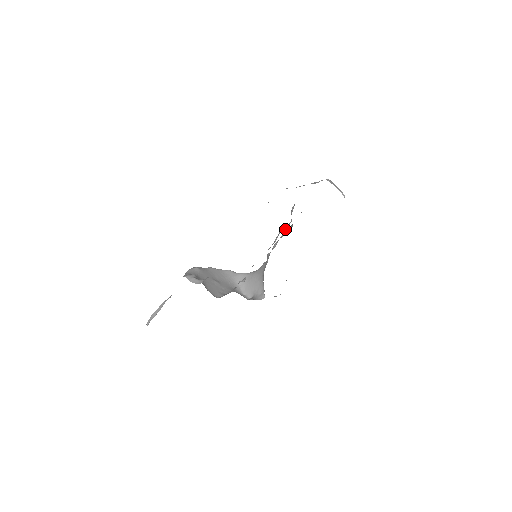
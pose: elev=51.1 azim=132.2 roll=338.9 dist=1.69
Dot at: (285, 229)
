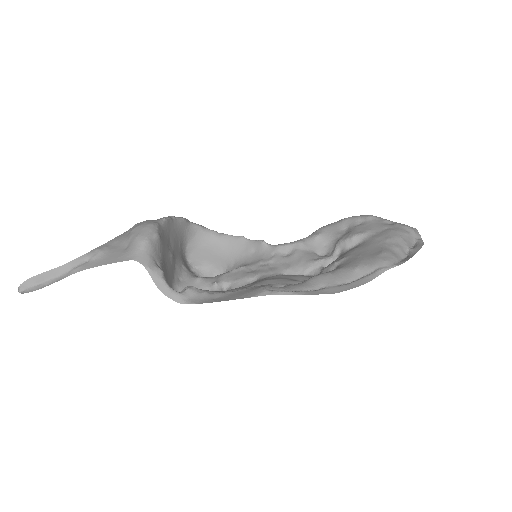
Dot at: (328, 263)
